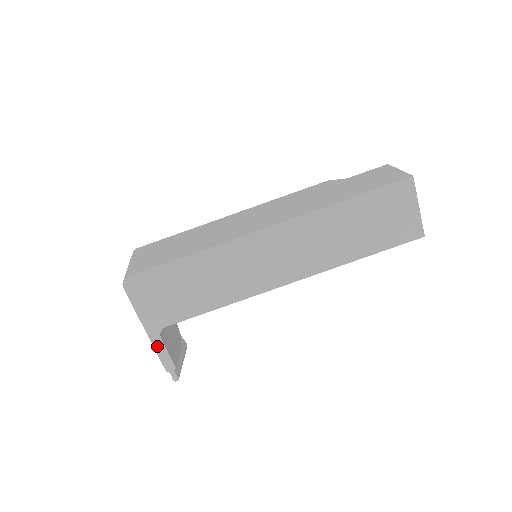
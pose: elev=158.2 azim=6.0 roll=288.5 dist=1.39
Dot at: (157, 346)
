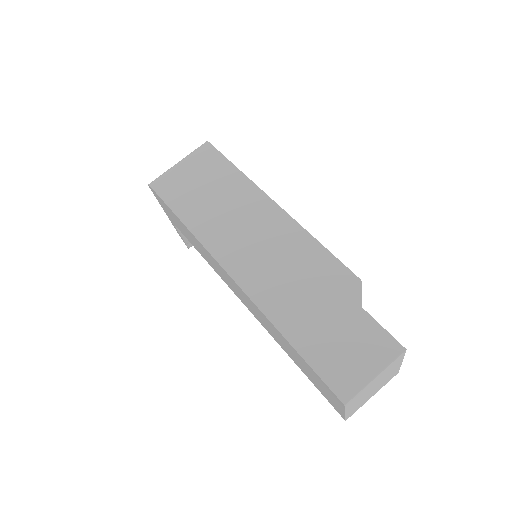
Dot at: (174, 226)
